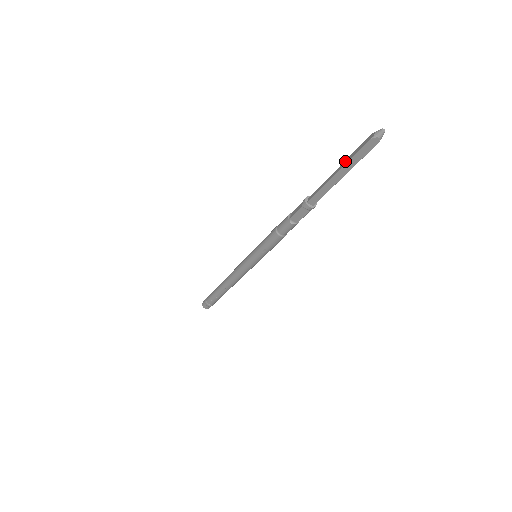
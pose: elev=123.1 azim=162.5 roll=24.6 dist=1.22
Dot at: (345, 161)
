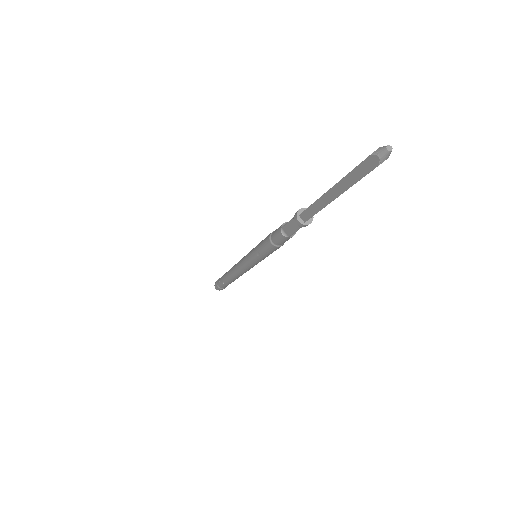
Dot at: (343, 177)
